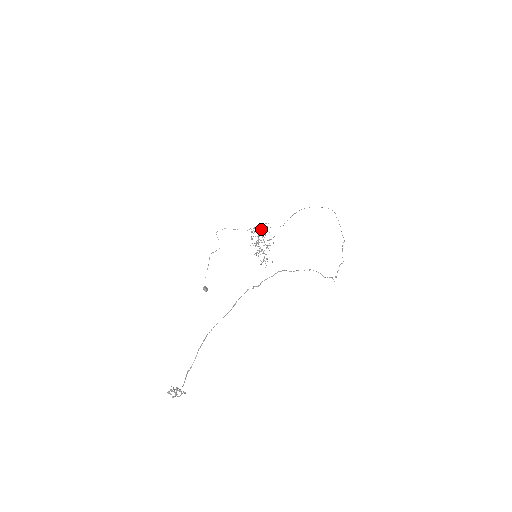
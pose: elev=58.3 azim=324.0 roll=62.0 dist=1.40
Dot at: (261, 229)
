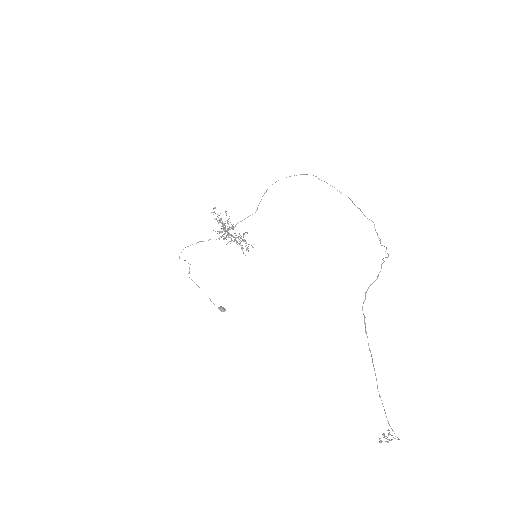
Dot at: (218, 220)
